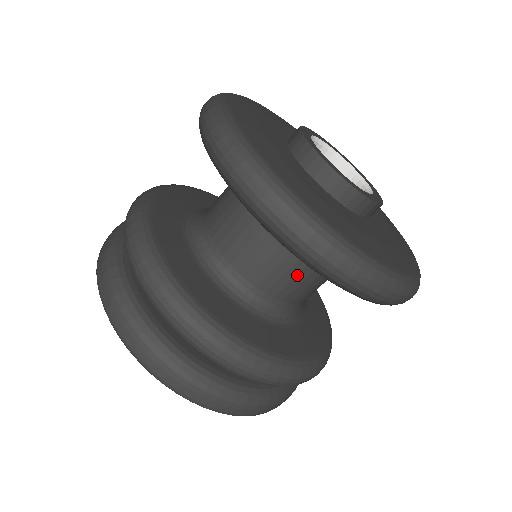
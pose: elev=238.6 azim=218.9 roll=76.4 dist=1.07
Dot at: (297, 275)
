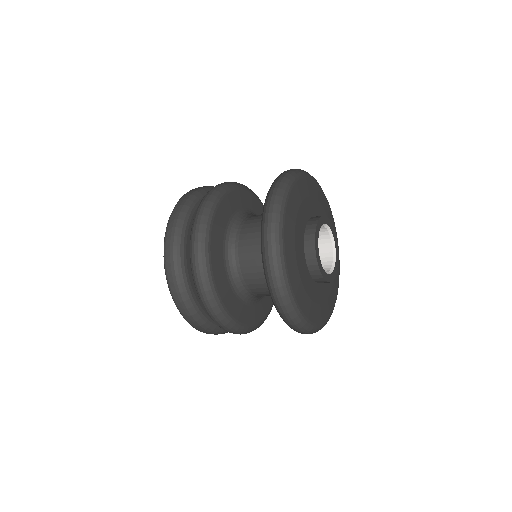
Dot at: (265, 283)
